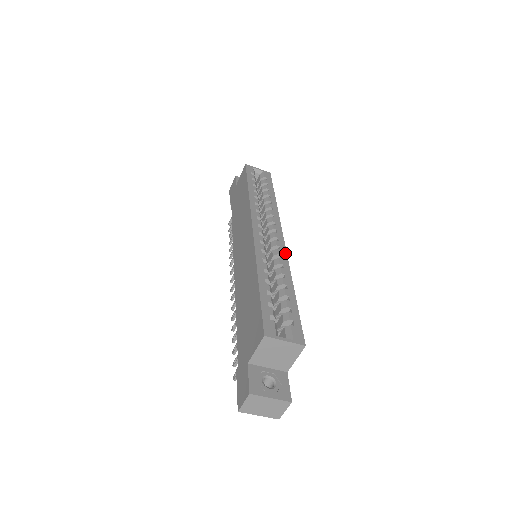
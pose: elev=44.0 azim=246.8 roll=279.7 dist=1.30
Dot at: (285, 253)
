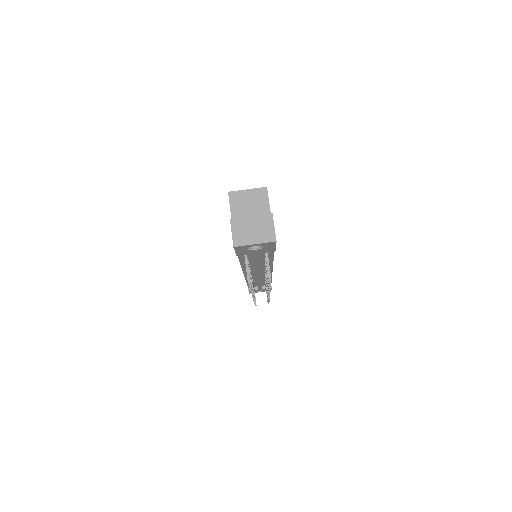
Dot at: occluded
